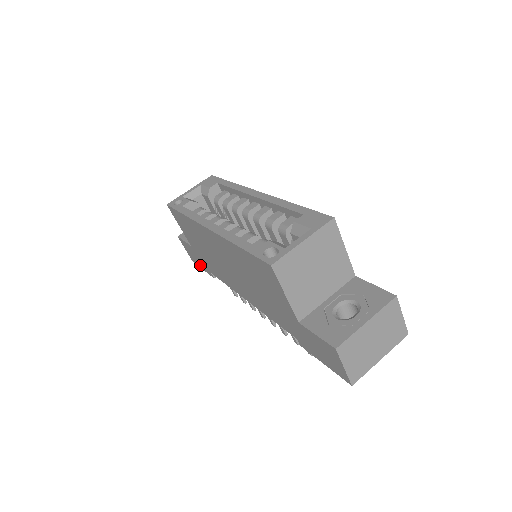
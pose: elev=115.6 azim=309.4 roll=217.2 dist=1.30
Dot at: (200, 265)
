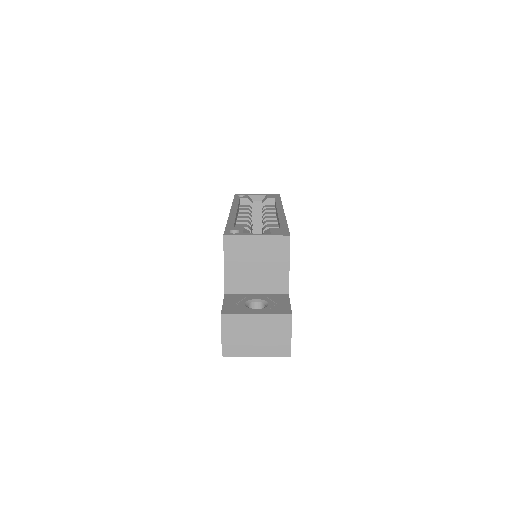
Dot at: occluded
